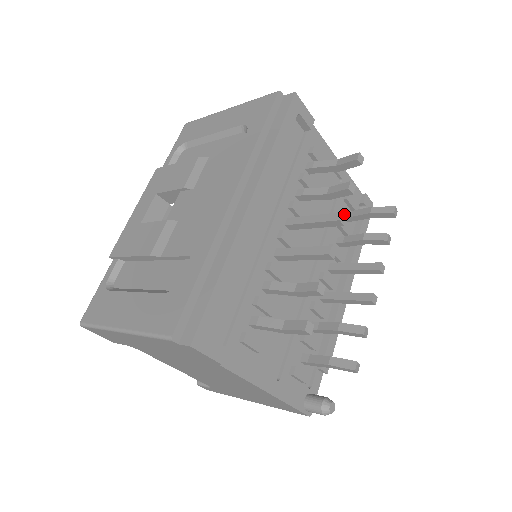
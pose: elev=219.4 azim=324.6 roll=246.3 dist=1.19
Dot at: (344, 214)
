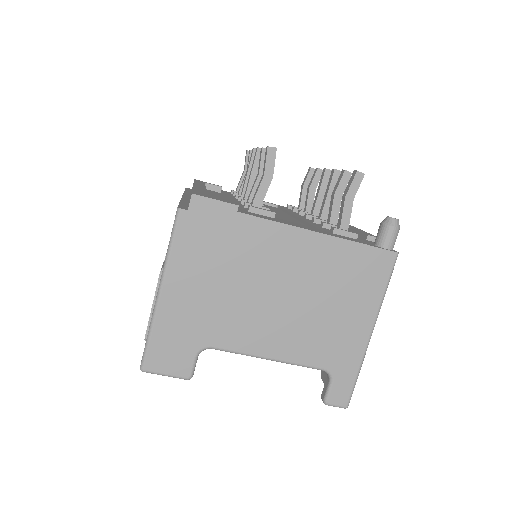
Dot at: occluded
